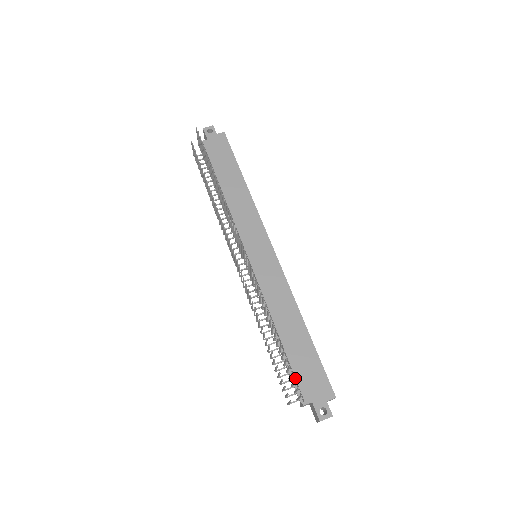
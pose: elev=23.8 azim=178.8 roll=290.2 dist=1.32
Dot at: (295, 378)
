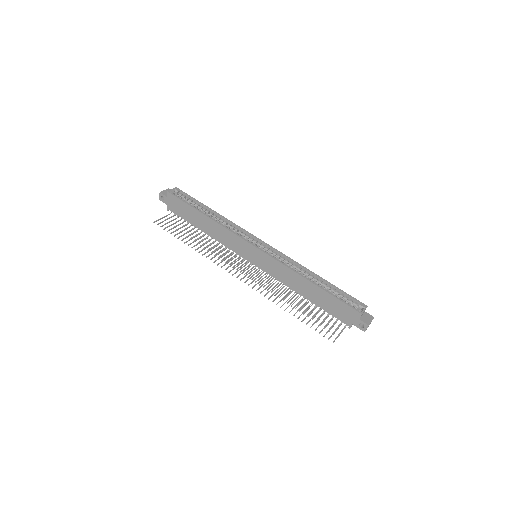
Dot at: occluded
